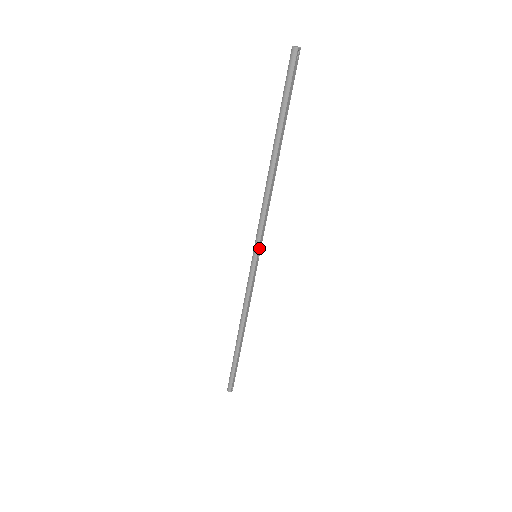
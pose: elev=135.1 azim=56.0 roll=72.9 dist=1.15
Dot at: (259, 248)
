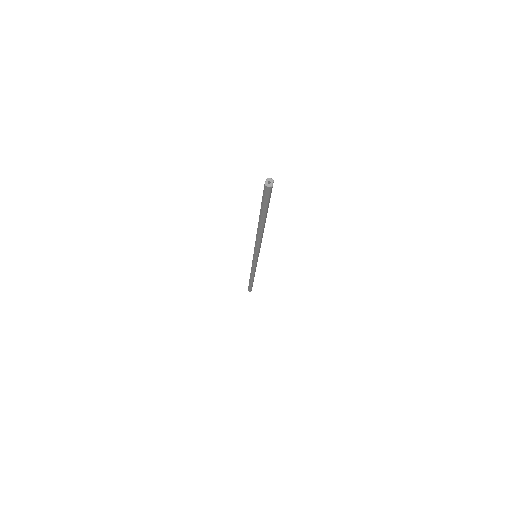
Dot at: (258, 255)
